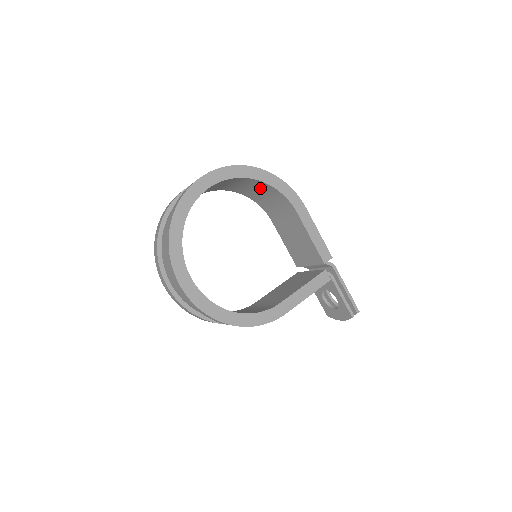
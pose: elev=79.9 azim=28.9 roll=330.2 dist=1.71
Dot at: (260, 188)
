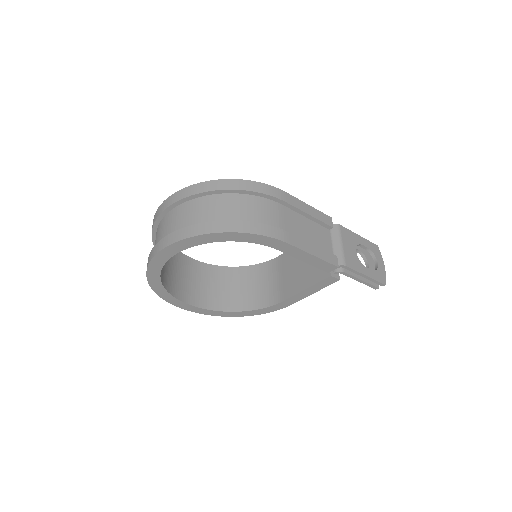
Dot at: occluded
